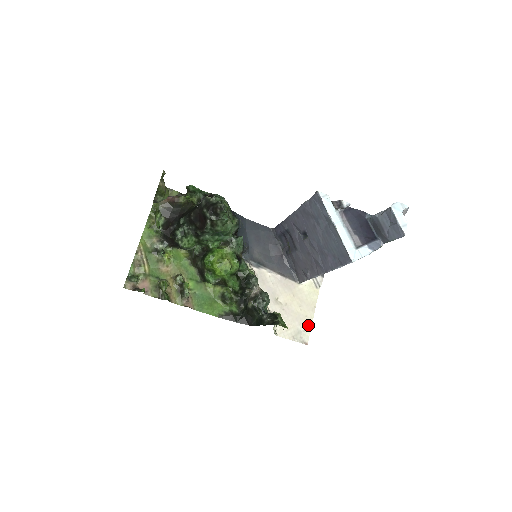
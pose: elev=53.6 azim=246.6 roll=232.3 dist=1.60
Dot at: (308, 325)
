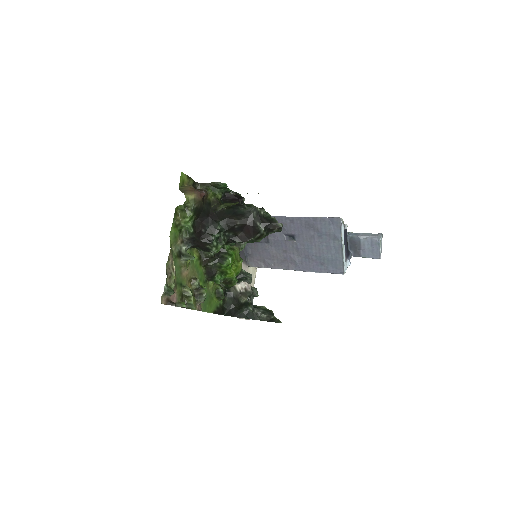
Dot at: occluded
